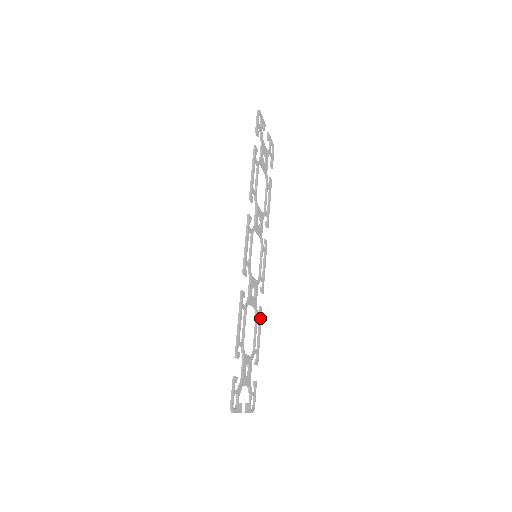
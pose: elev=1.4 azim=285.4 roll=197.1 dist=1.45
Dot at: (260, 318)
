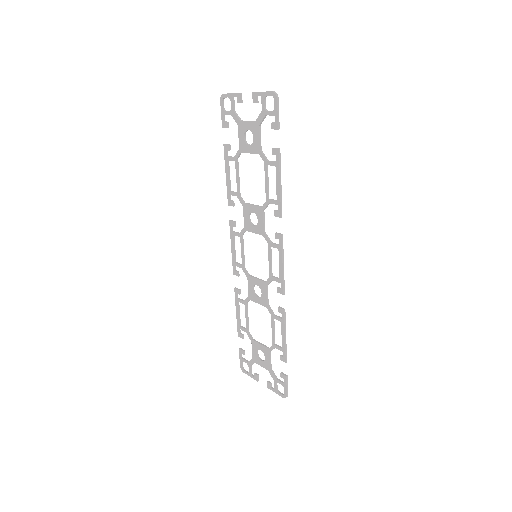
Dot at: (239, 299)
